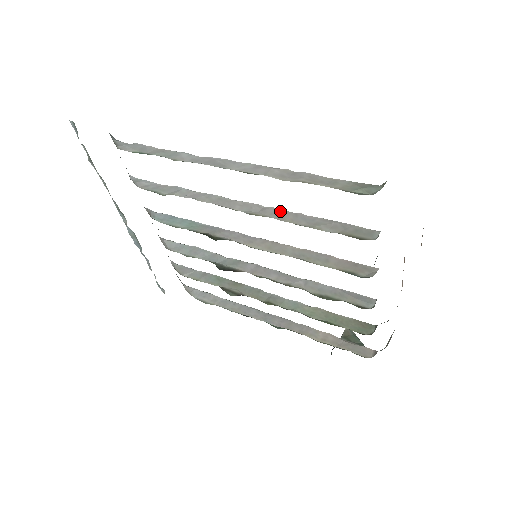
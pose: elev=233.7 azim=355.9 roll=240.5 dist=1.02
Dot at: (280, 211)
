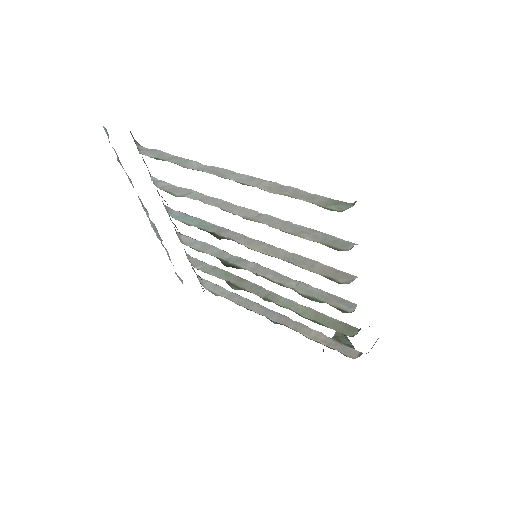
Dot at: (273, 218)
